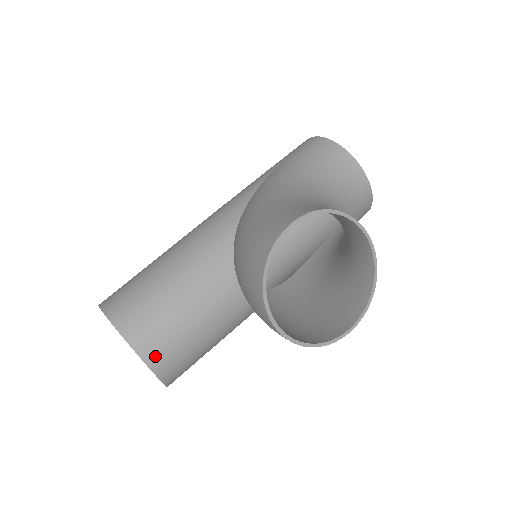
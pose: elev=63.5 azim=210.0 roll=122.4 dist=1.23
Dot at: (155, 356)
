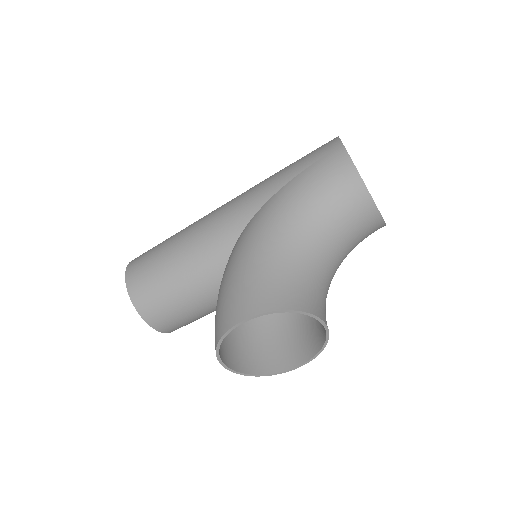
Dot at: (160, 325)
